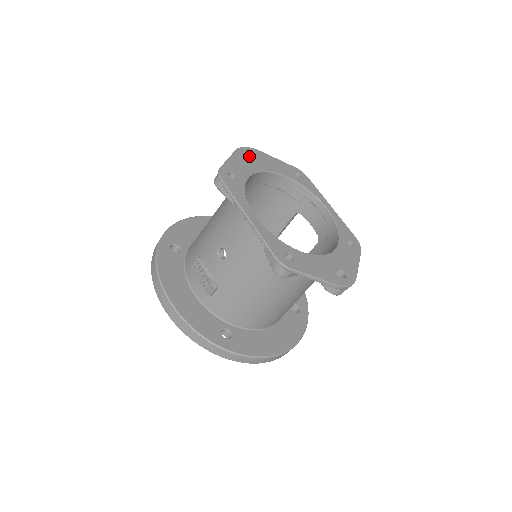
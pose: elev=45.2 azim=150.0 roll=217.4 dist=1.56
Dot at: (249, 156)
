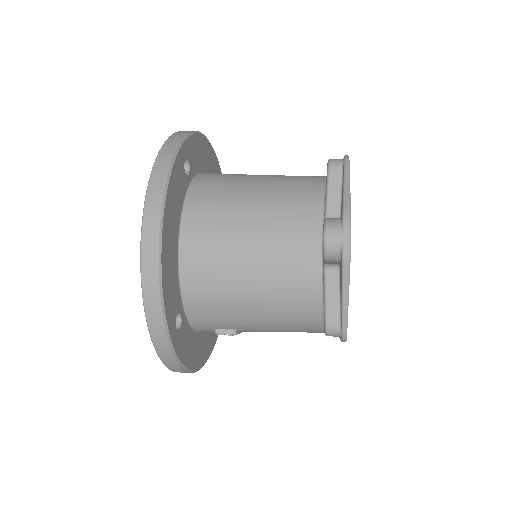
Dot at: occluded
